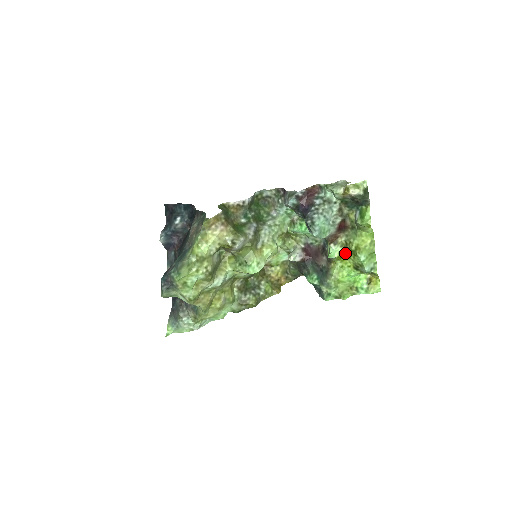
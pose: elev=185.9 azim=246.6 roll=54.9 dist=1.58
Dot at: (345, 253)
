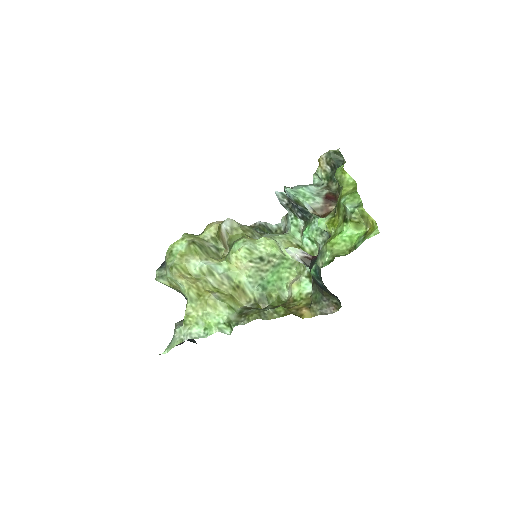
Dot at: (335, 216)
